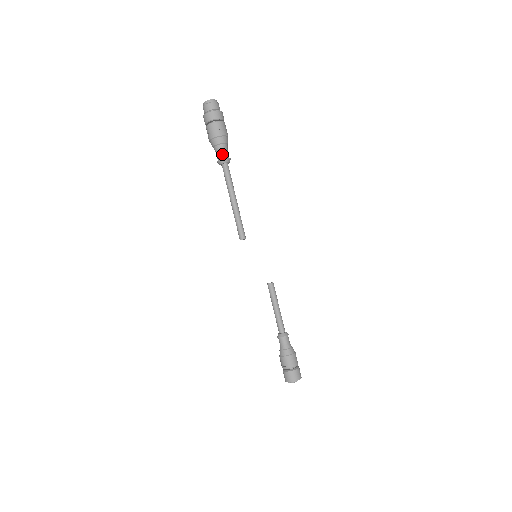
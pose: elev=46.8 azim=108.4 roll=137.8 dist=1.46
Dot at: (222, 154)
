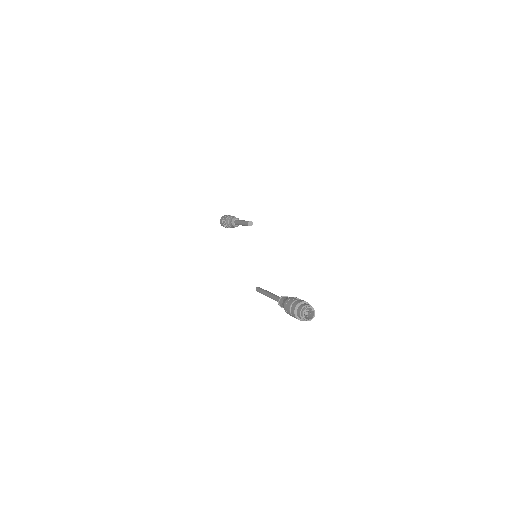
Dot at: occluded
